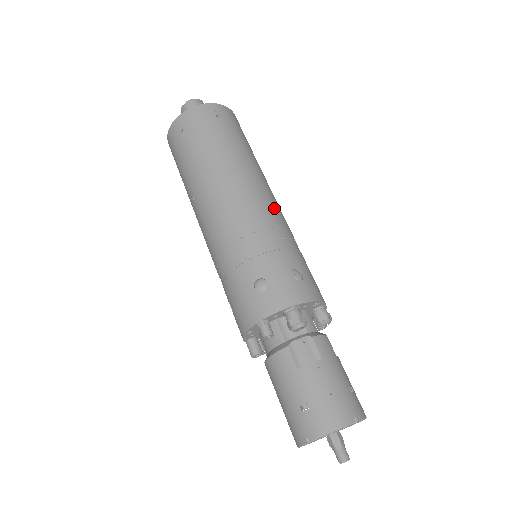
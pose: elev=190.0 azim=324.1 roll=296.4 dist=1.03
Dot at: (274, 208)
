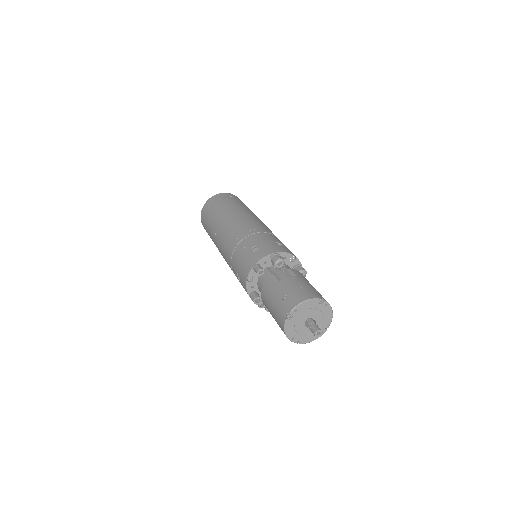
Dot at: (265, 226)
